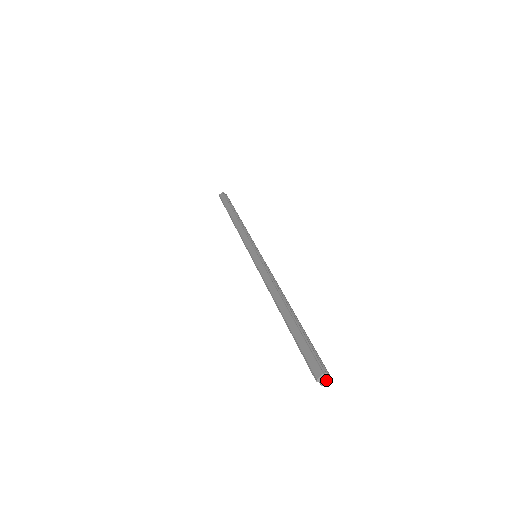
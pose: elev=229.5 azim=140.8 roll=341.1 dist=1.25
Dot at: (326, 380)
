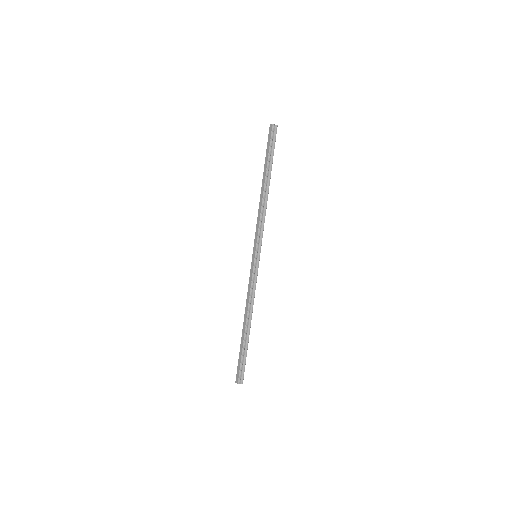
Dot at: (241, 383)
